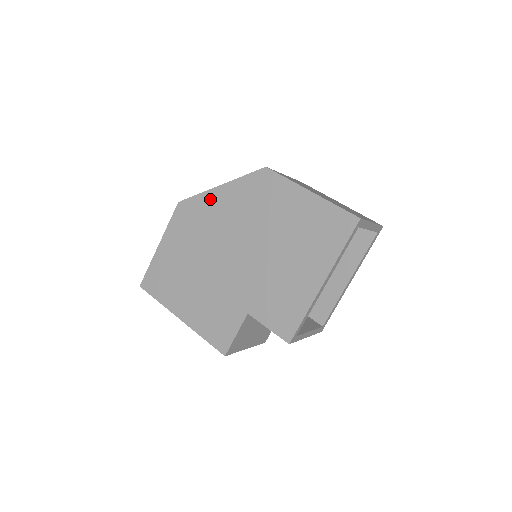
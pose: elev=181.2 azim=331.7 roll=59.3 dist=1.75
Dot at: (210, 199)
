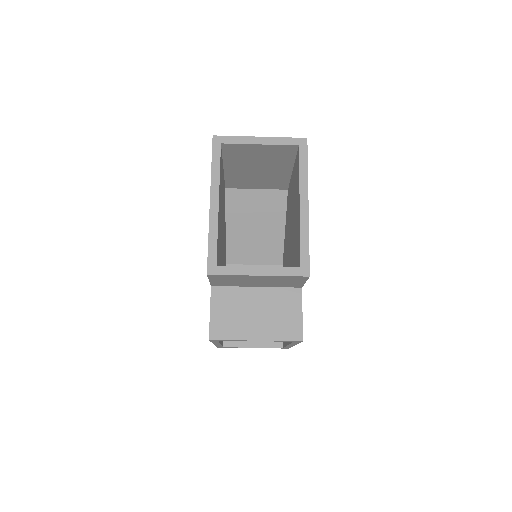
Dot at: occluded
